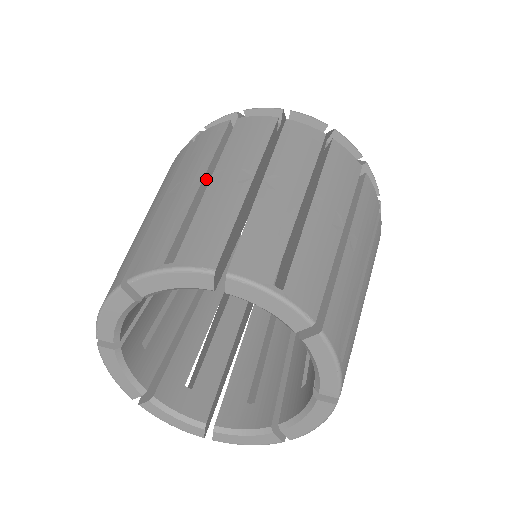
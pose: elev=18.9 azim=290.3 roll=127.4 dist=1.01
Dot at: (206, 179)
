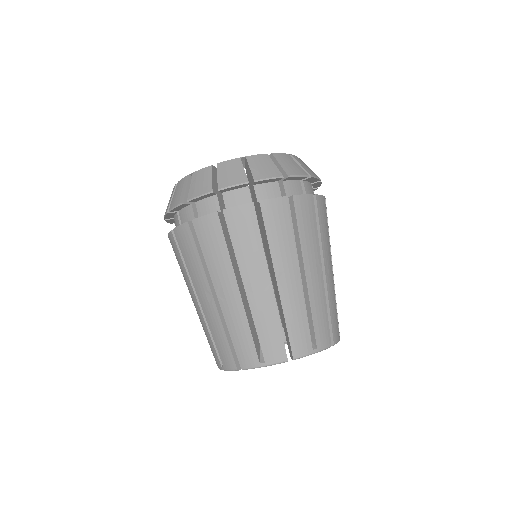
Dot at: (299, 272)
